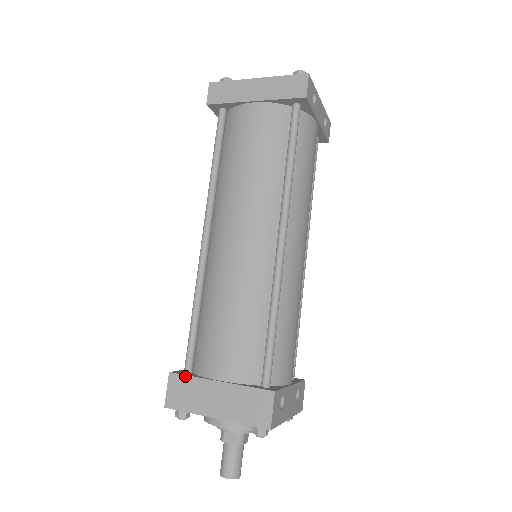
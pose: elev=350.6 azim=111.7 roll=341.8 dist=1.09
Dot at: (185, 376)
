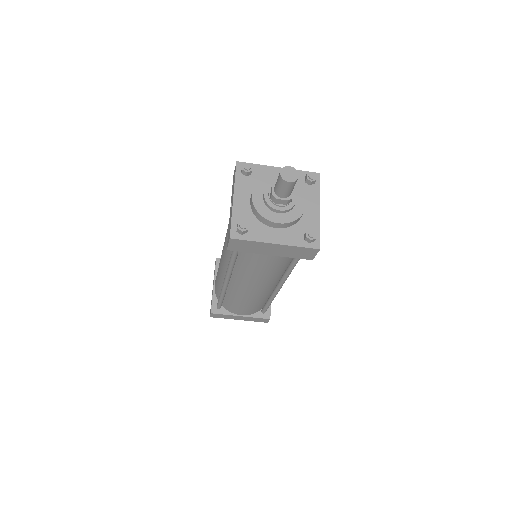
Dot at: occluded
